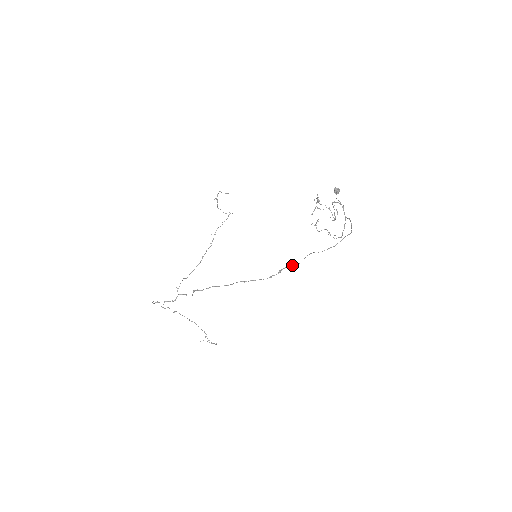
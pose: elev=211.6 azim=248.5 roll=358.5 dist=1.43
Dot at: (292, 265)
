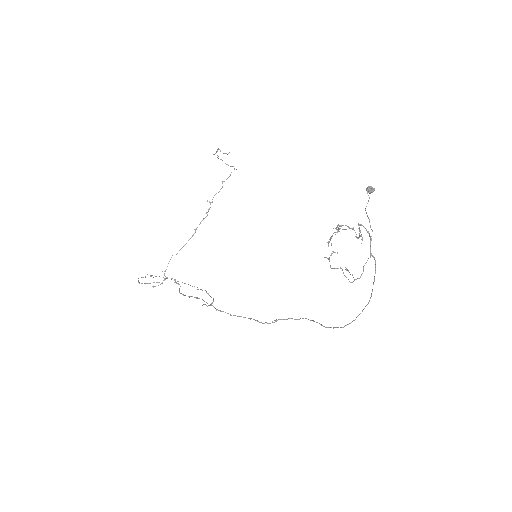
Dot at: (290, 318)
